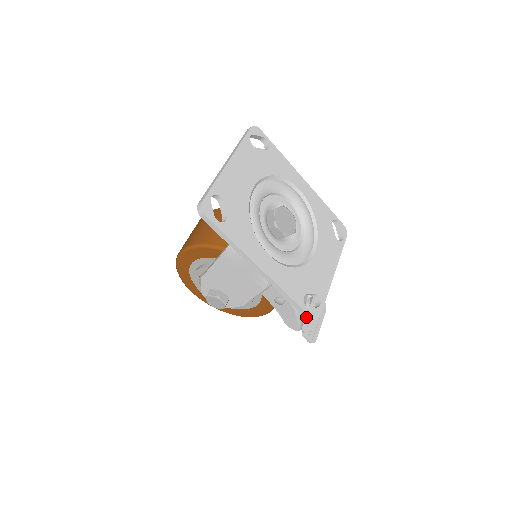
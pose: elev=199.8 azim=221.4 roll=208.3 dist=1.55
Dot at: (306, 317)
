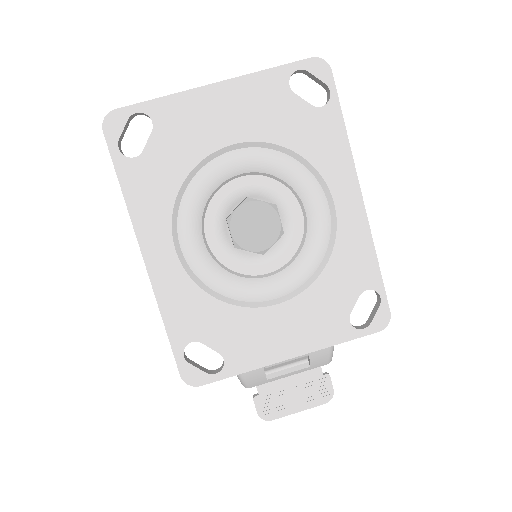
Dot at: (180, 368)
